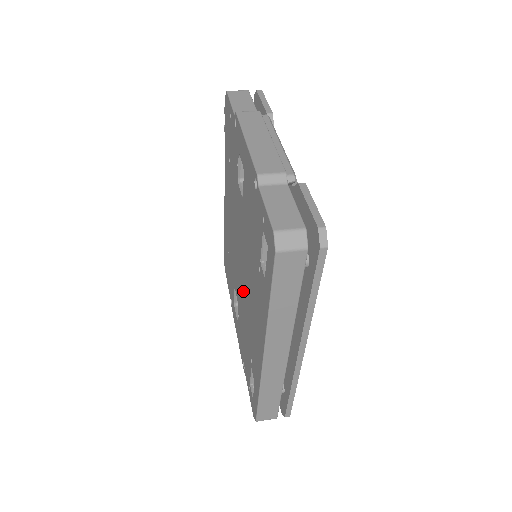
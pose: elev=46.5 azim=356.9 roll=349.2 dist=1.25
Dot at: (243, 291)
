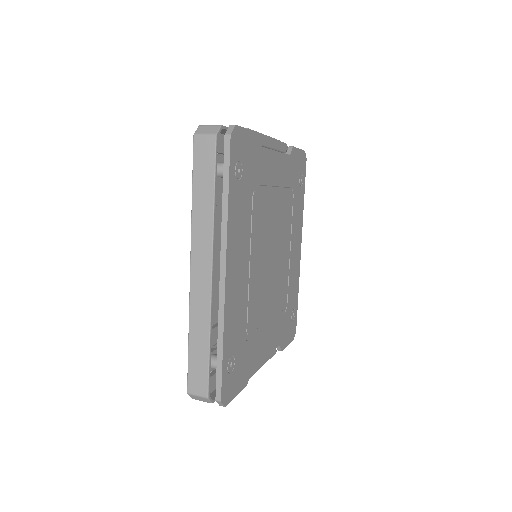
Dot at: occluded
